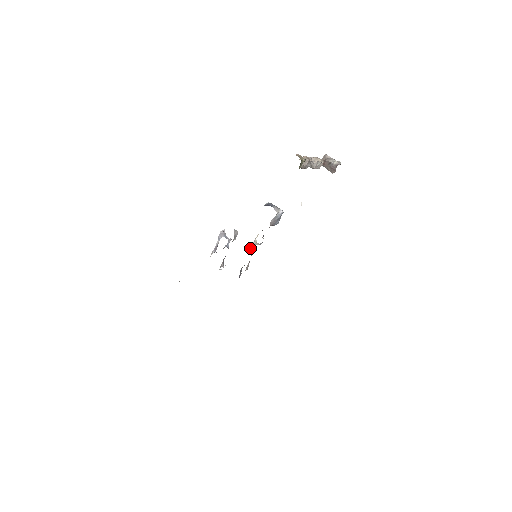
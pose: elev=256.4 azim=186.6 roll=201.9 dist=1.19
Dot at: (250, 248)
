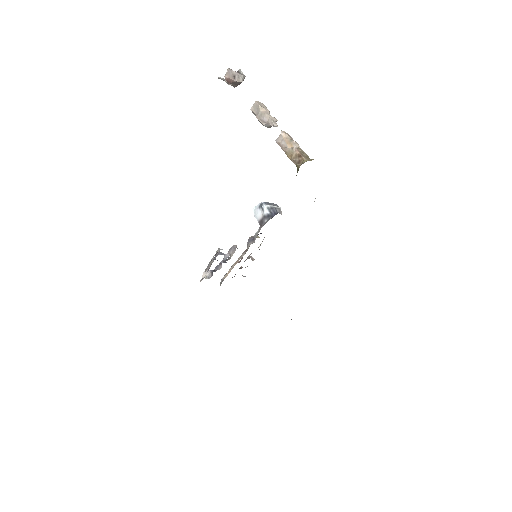
Dot at: occluded
